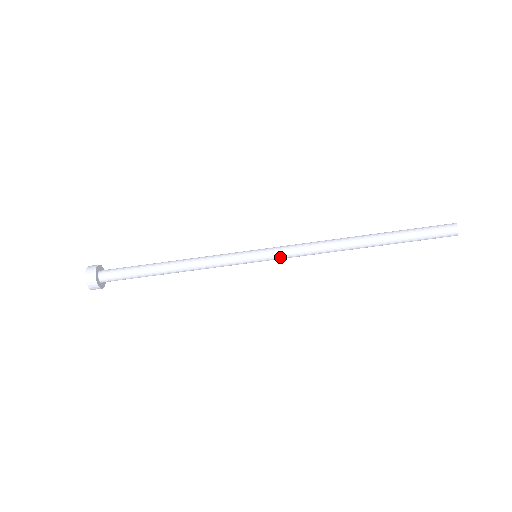
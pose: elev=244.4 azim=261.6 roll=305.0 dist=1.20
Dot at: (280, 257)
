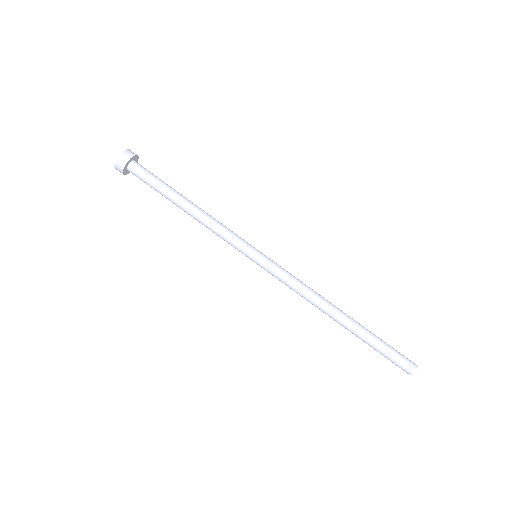
Dot at: (277, 267)
